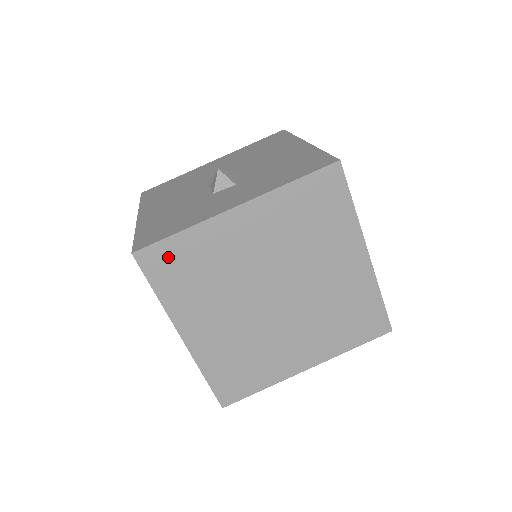
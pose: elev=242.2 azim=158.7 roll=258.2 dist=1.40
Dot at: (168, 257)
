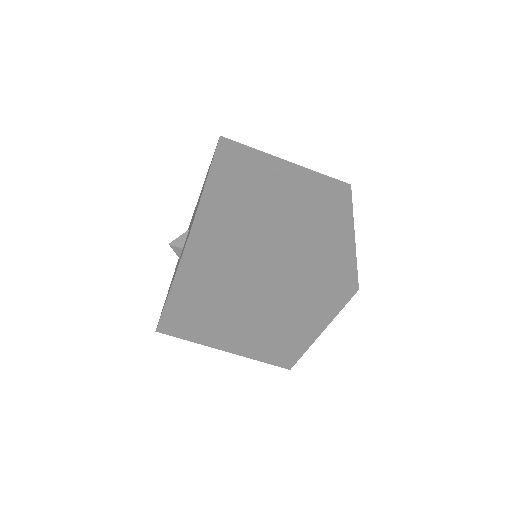
Dot at: (172, 325)
